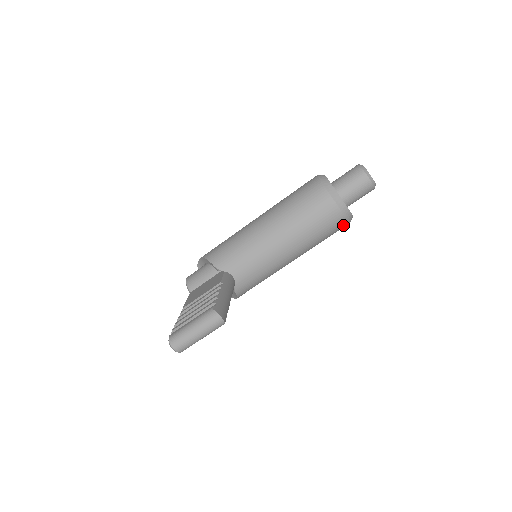
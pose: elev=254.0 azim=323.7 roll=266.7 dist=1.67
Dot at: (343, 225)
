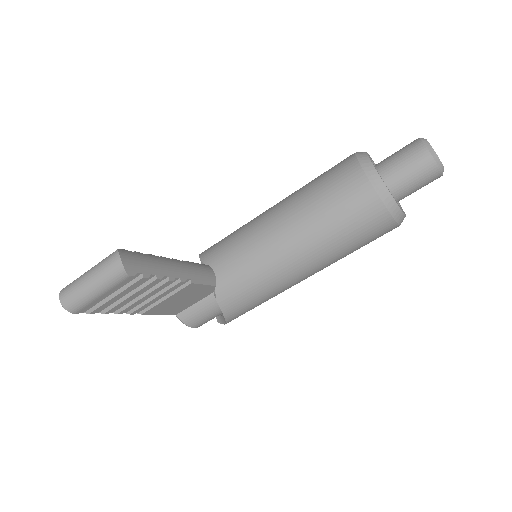
Dot at: (380, 218)
